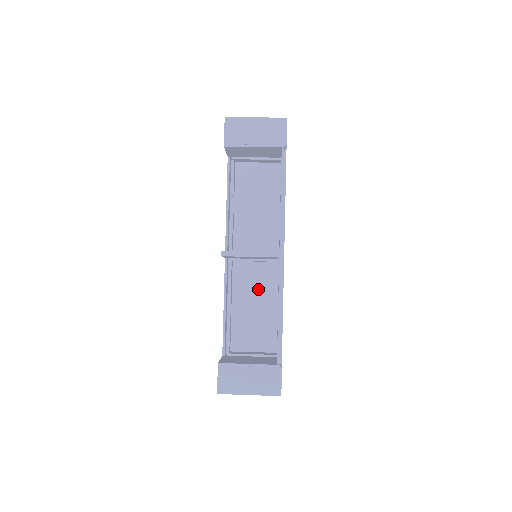
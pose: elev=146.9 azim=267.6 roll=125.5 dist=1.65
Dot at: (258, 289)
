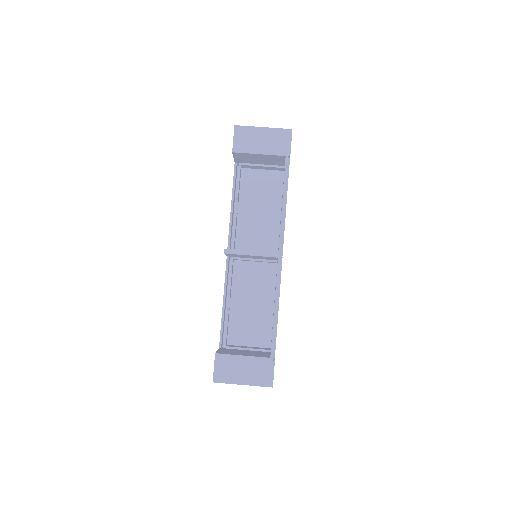
Dot at: (256, 287)
